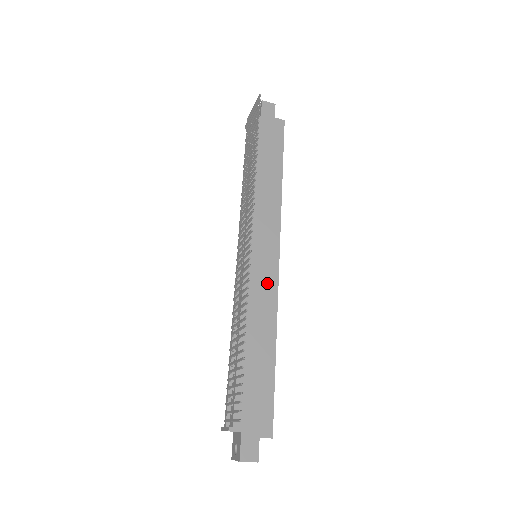
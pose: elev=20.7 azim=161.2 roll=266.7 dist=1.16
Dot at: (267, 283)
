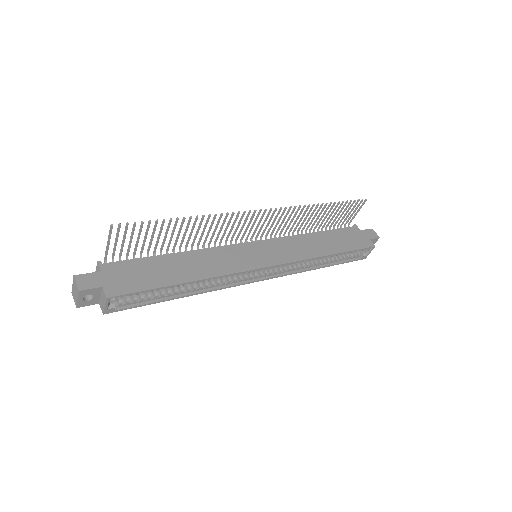
Dot at: (240, 262)
